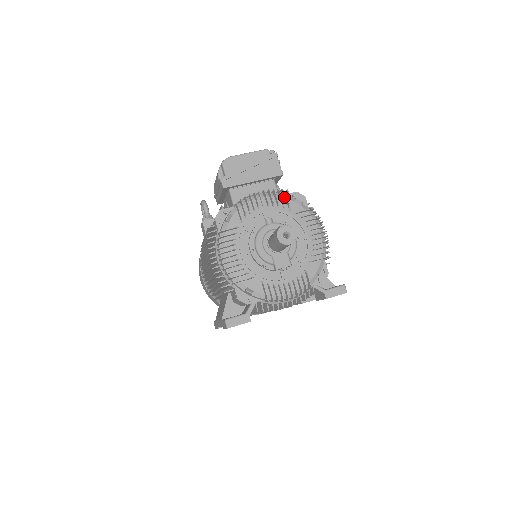
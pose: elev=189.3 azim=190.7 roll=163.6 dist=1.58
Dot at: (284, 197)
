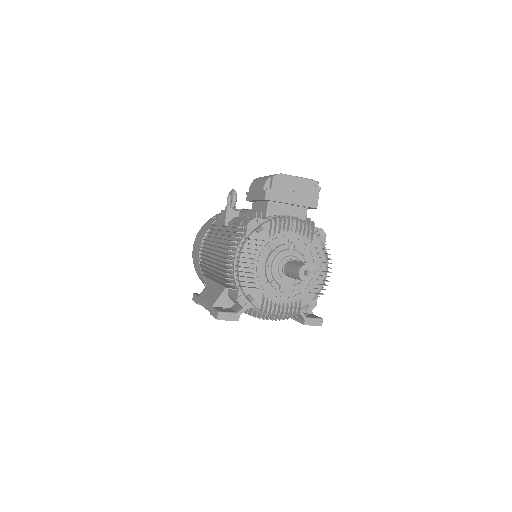
Dot at: (311, 230)
